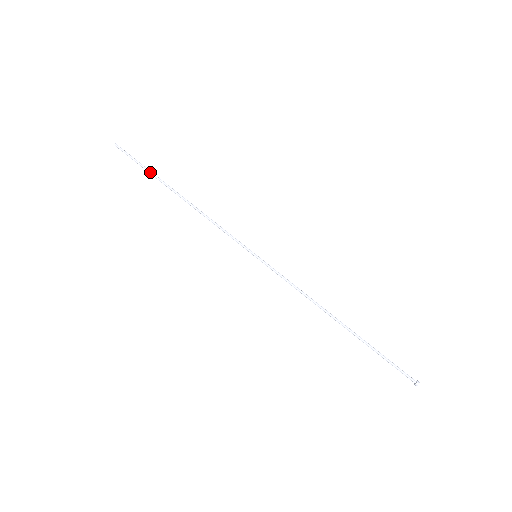
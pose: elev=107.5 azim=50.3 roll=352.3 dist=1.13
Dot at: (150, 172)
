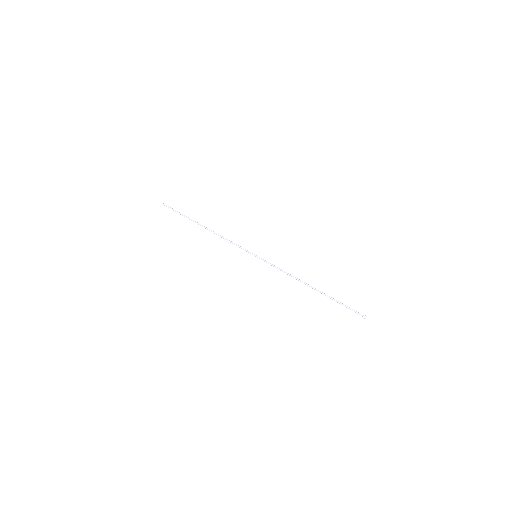
Dot at: occluded
